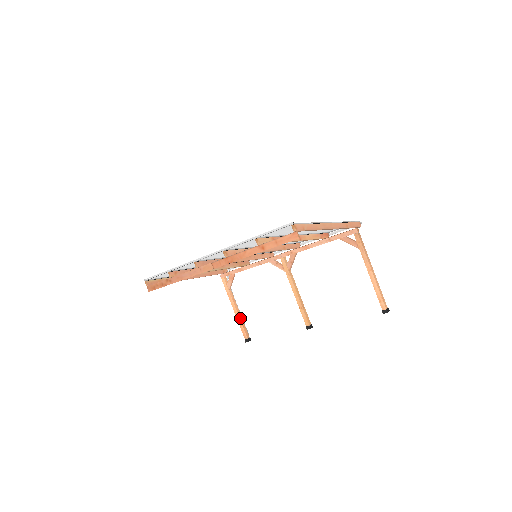
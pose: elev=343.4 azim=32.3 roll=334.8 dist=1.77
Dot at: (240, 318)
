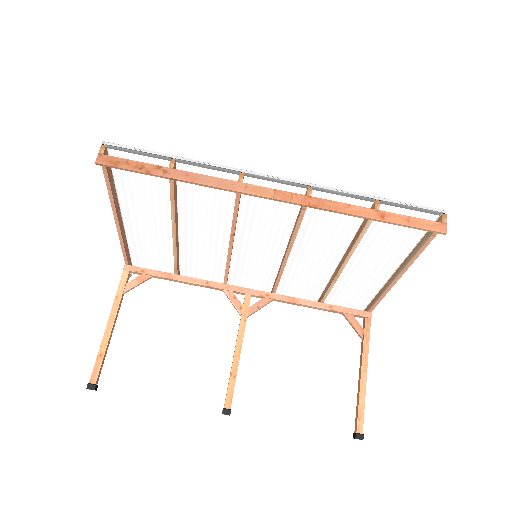
Dot at: (108, 344)
